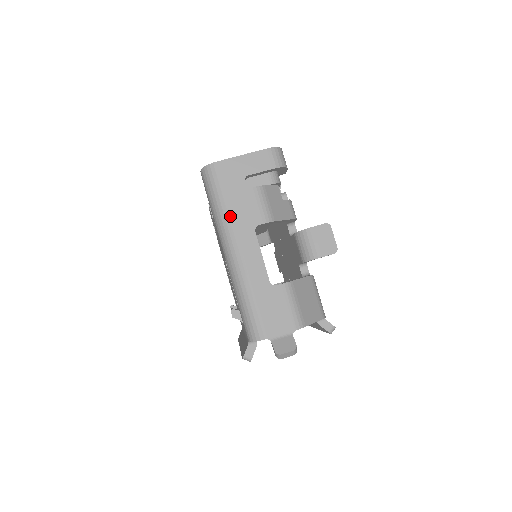
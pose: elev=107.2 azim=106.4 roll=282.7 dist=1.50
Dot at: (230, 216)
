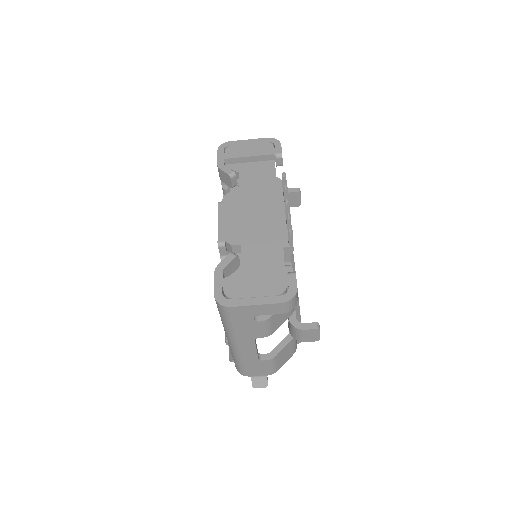
Dot at: (236, 333)
